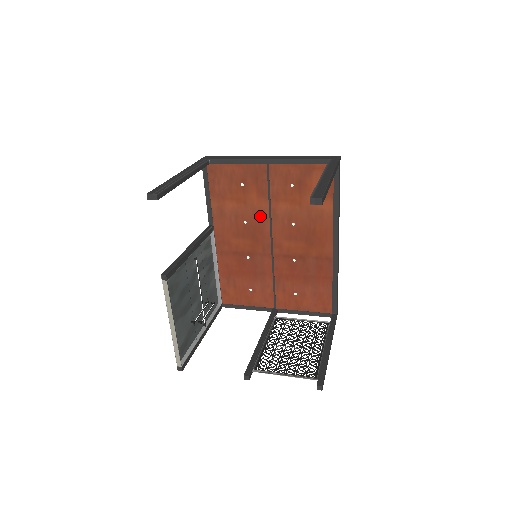
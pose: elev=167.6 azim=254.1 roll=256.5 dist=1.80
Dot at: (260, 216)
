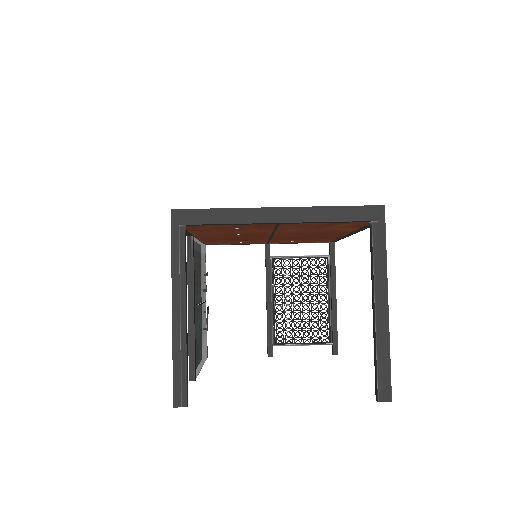
Dot at: (259, 232)
